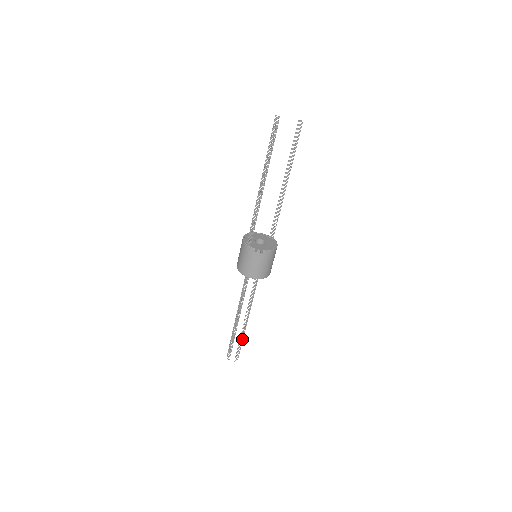
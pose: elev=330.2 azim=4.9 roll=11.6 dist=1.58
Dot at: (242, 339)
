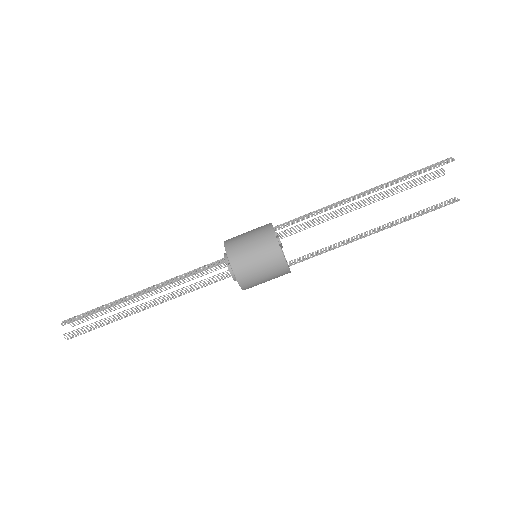
Dot at: occluded
